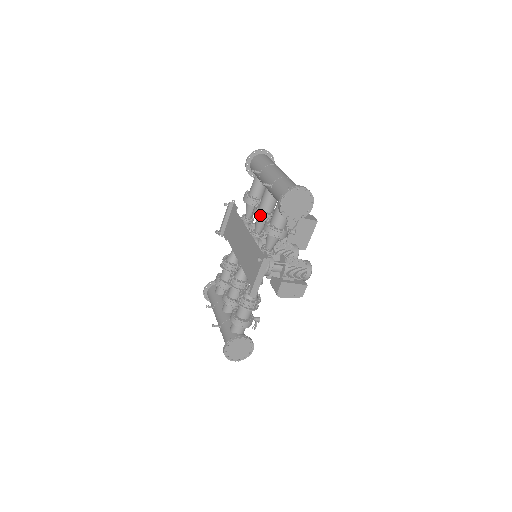
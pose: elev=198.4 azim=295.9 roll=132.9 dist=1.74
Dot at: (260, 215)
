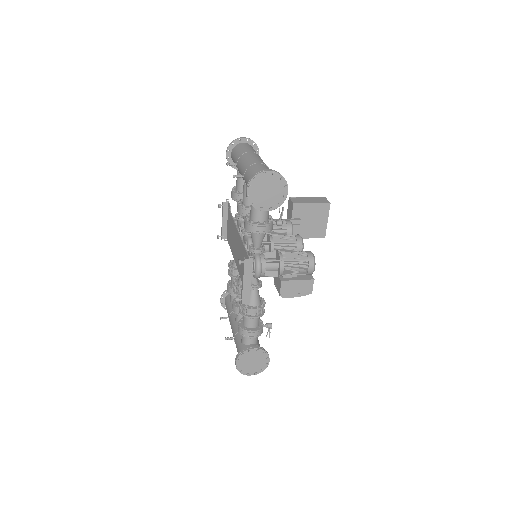
Dot at: (243, 211)
